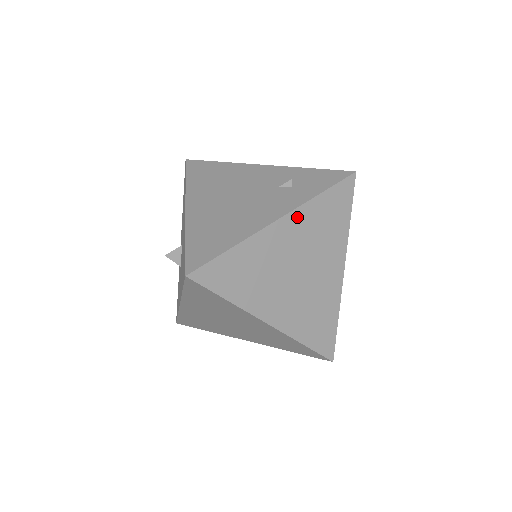
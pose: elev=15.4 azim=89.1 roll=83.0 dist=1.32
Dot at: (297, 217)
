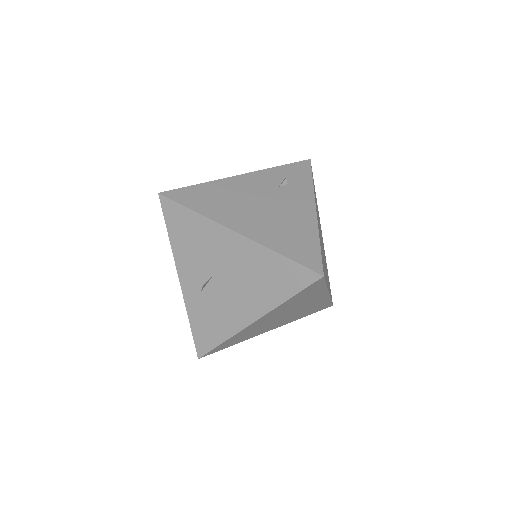
Dot at: occluded
